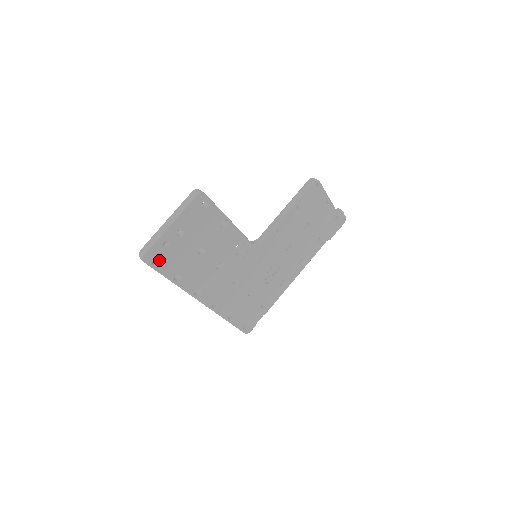
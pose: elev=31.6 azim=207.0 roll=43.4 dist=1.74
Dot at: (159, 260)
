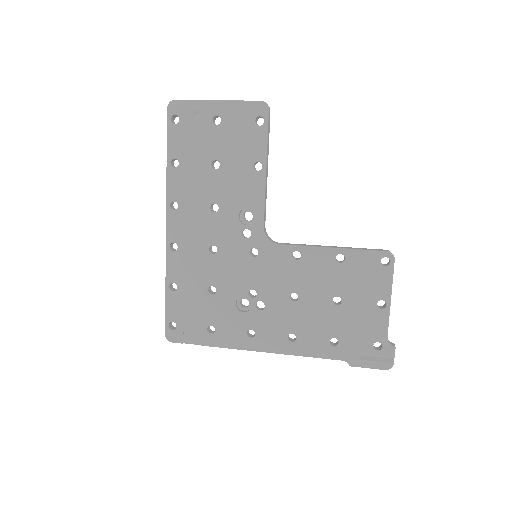
Dot at: (178, 122)
